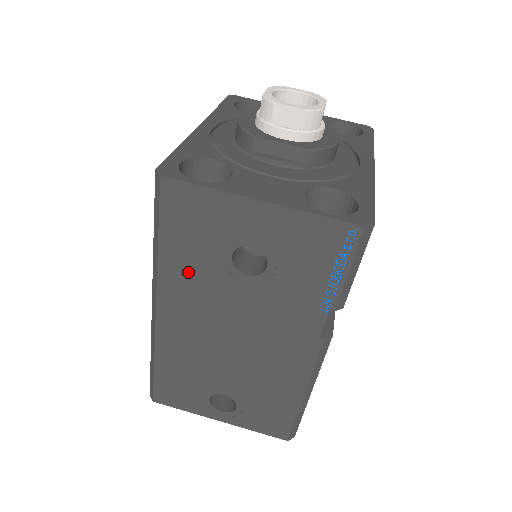
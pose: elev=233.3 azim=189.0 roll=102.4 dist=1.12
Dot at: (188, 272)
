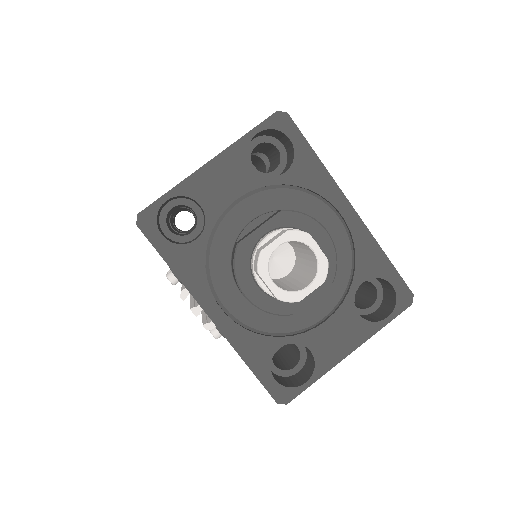
Dot at: occluded
